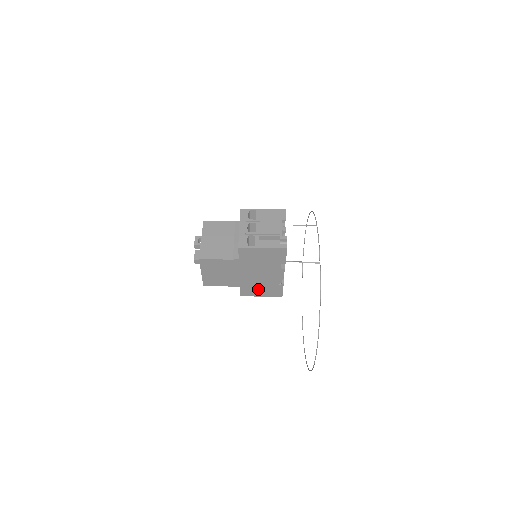
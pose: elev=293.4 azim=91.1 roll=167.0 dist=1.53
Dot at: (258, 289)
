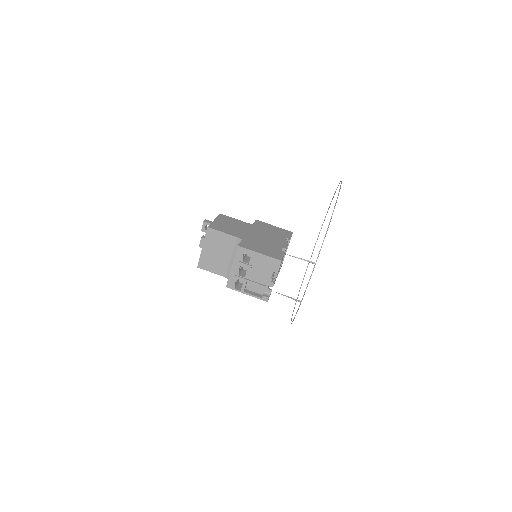
Dot at: occluded
